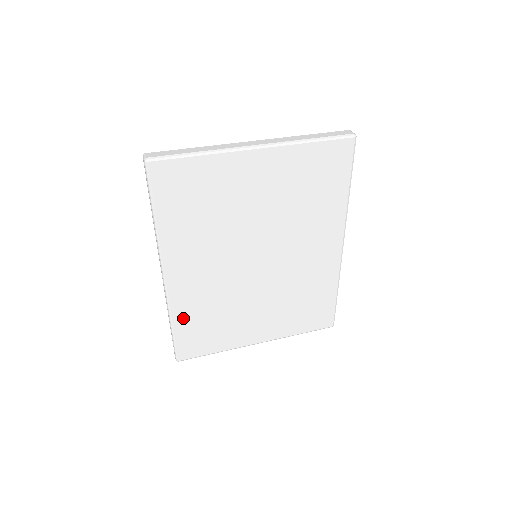
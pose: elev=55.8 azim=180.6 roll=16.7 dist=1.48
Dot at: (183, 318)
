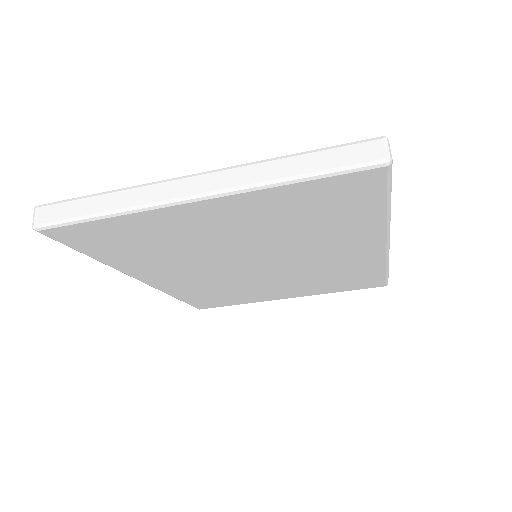
Dot at: (186, 295)
